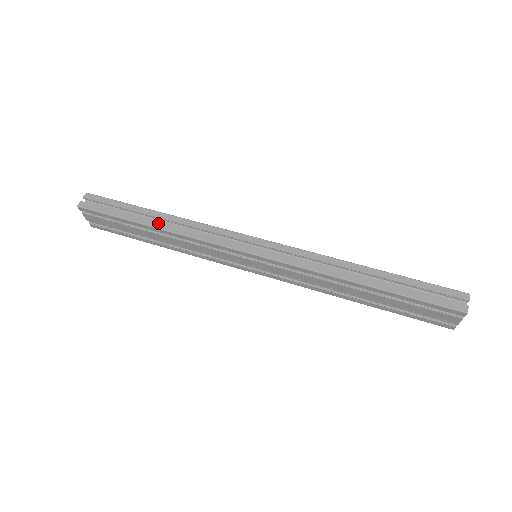
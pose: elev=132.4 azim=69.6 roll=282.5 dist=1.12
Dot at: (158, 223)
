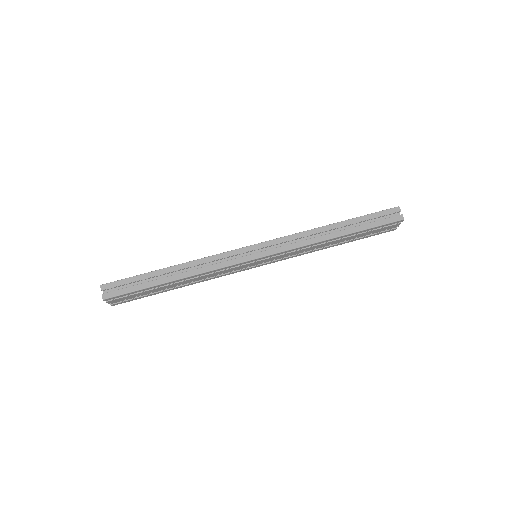
Dot at: (177, 275)
